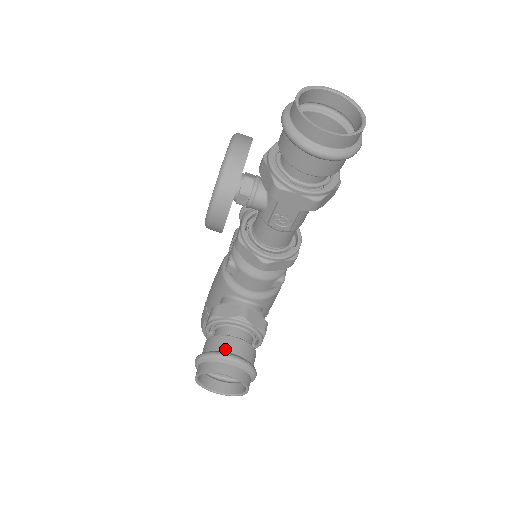
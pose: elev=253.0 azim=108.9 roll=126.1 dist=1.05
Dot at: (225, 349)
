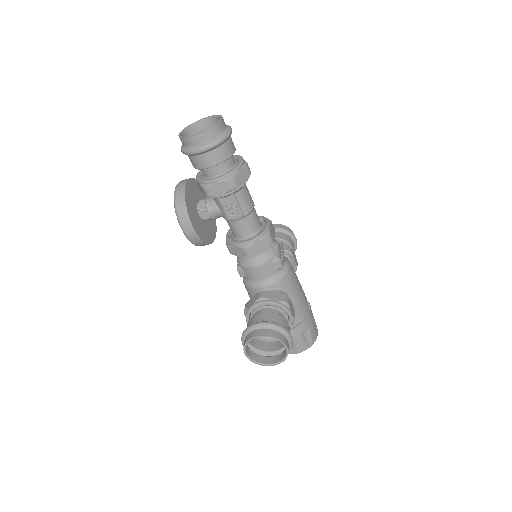
Dot at: occluded
